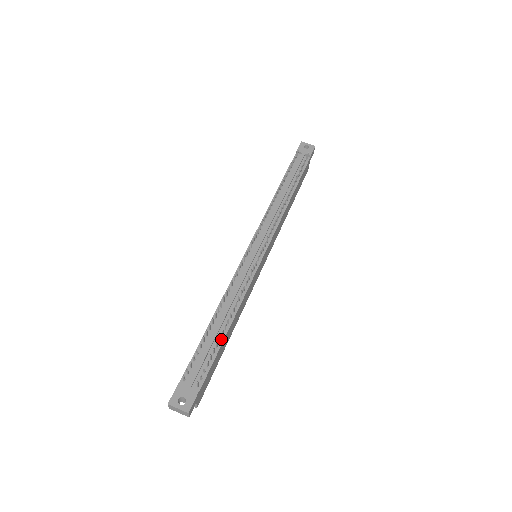
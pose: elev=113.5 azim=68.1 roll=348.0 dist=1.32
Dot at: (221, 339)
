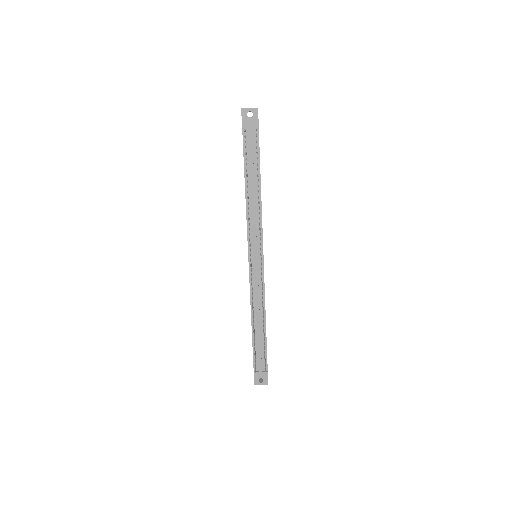
Dot at: (264, 337)
